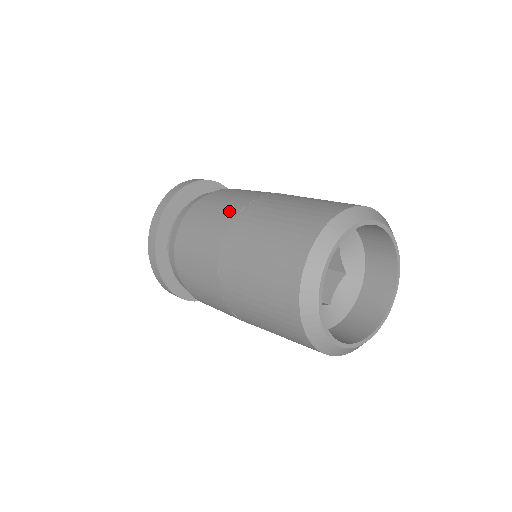
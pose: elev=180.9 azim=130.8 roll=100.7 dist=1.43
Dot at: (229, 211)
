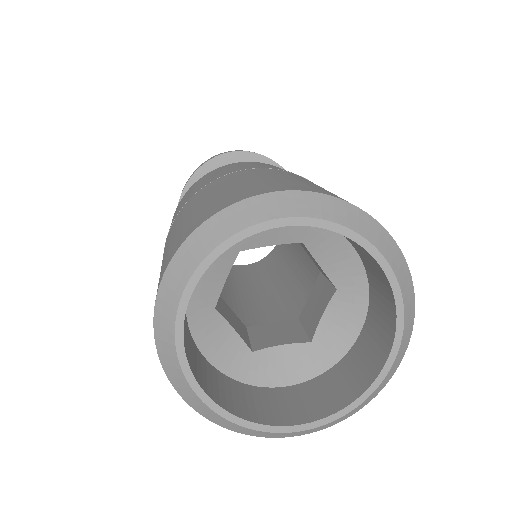
Dot at: occluded
